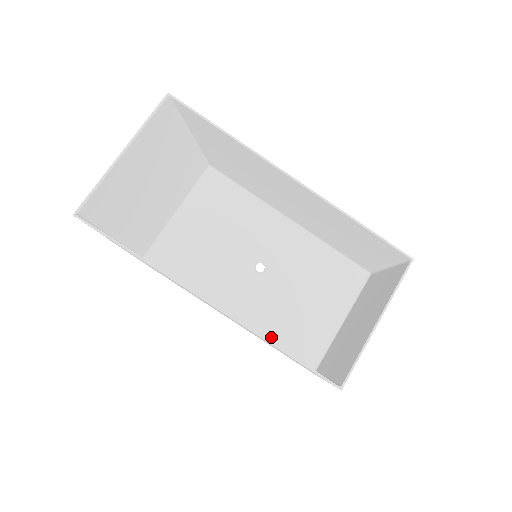
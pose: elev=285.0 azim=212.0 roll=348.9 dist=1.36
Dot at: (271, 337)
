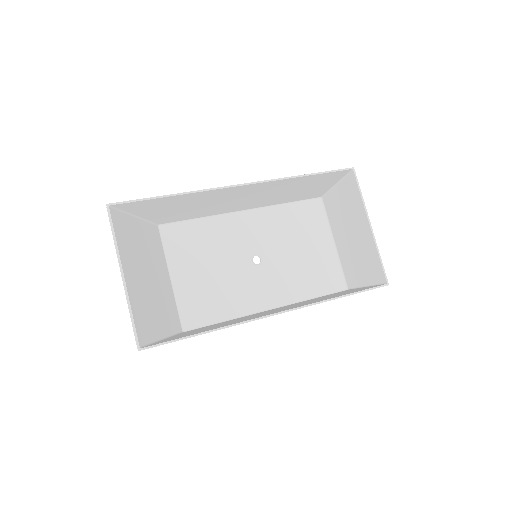
Dot at: (306, 296)
